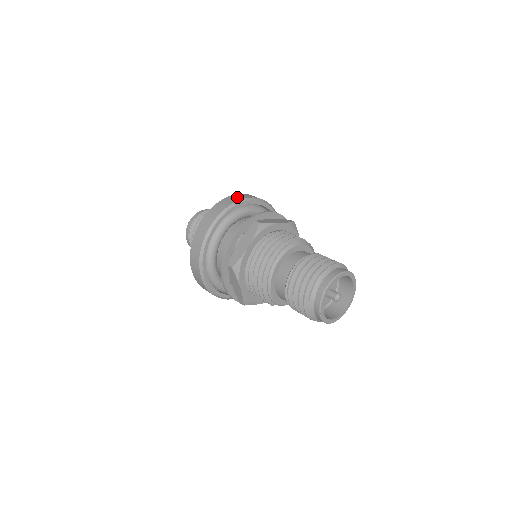
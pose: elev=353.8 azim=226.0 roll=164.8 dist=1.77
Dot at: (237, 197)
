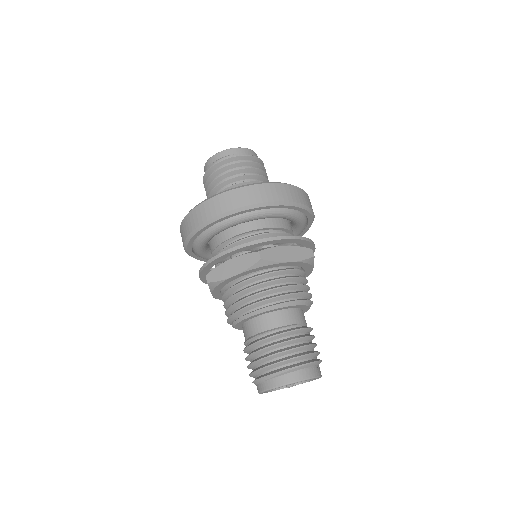
Dot at: (264, 193)
